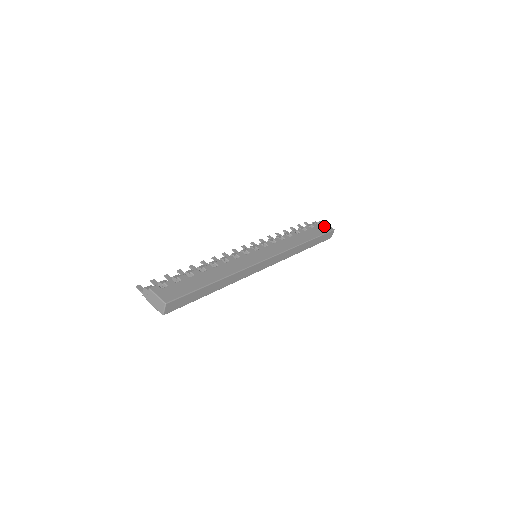
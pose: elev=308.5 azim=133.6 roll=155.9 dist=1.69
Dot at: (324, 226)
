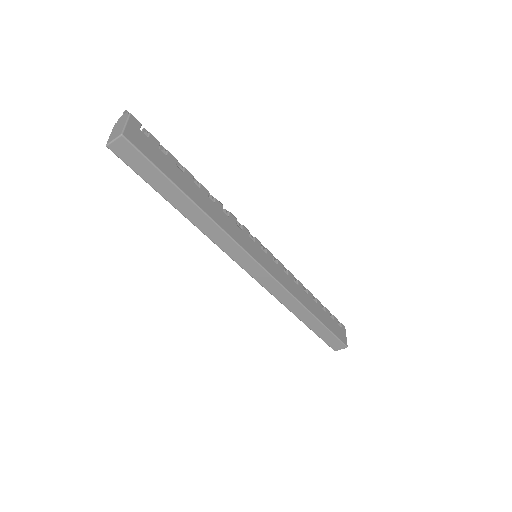
Dot at: (342, 332)
